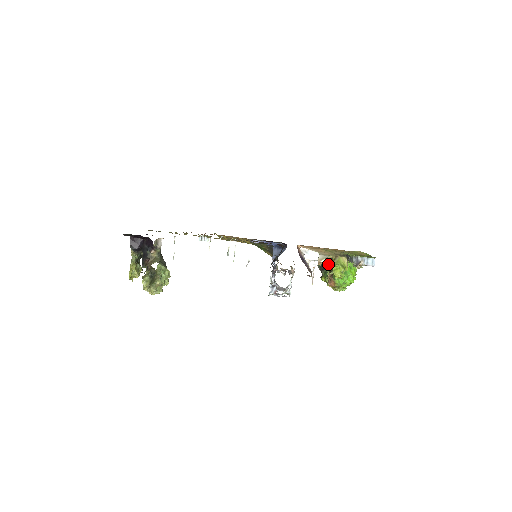
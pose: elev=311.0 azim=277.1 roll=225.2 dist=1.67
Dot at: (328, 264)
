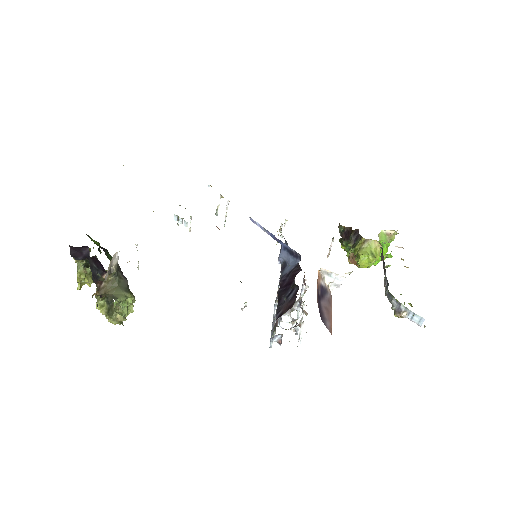
Dot at: (353, 240)
